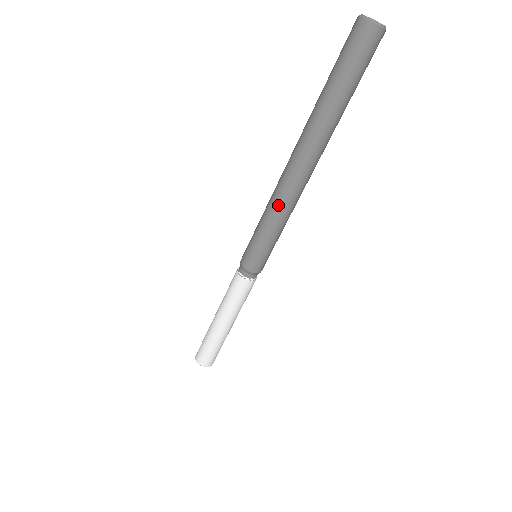
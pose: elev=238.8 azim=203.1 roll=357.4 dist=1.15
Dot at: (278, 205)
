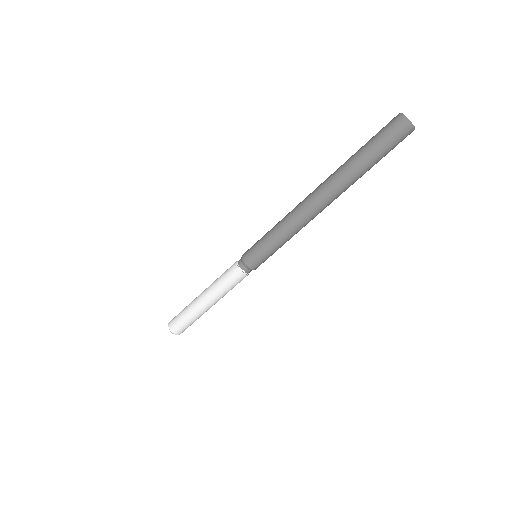
Dot at: (288, 217)
